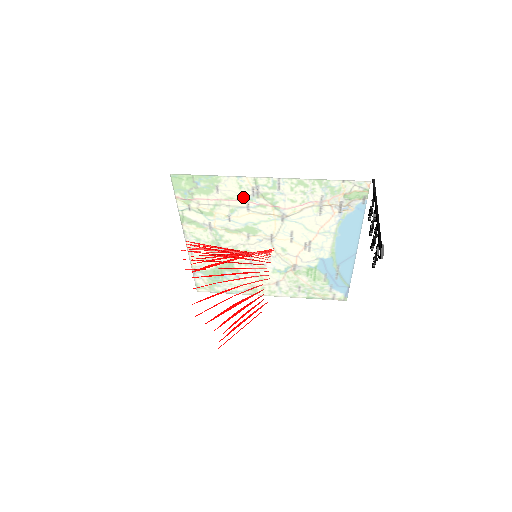
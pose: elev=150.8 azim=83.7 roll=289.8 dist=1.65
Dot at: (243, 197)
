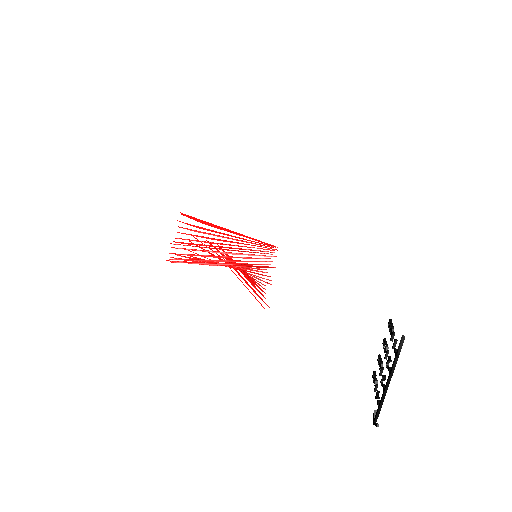
Dot at: occluded
